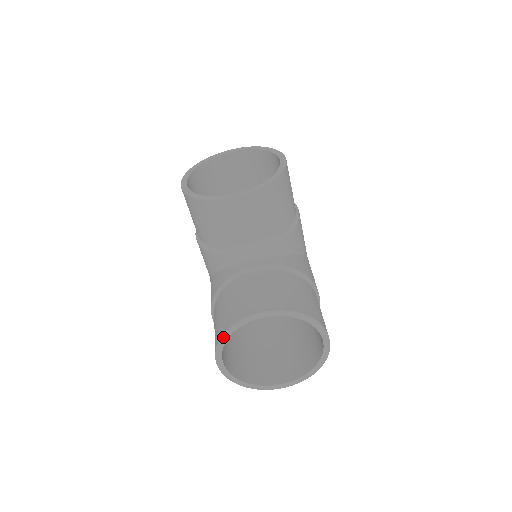
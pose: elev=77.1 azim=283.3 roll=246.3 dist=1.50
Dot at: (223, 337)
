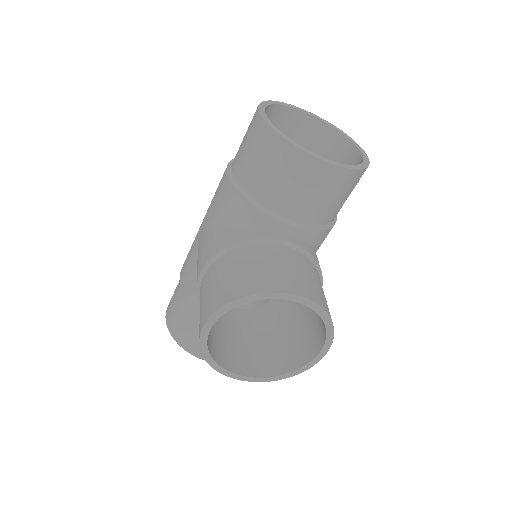
Dot at: (176, 340)
